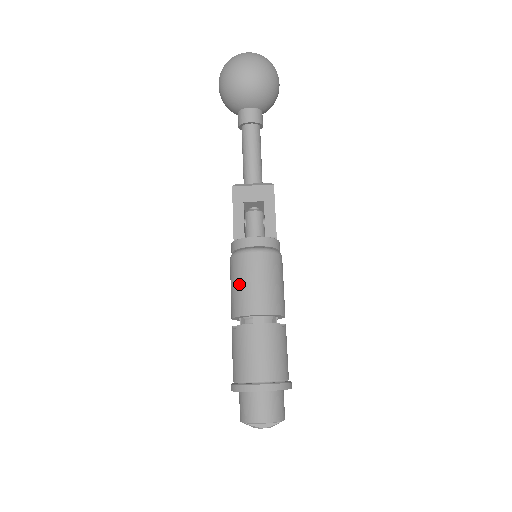
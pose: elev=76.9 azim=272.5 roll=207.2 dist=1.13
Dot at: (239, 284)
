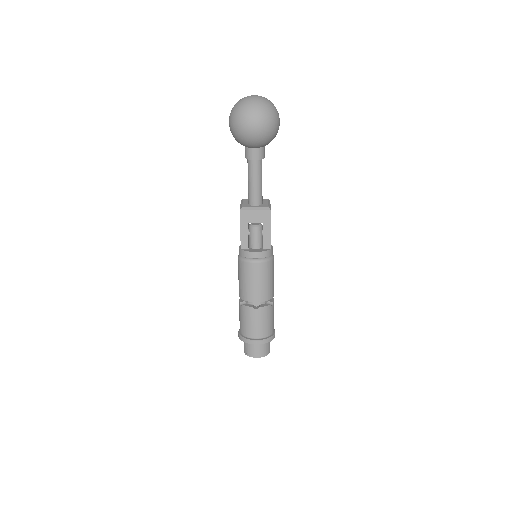
Dot at: (244, 281)
